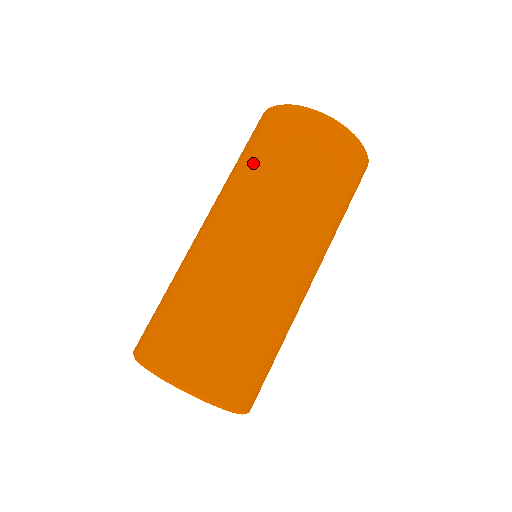
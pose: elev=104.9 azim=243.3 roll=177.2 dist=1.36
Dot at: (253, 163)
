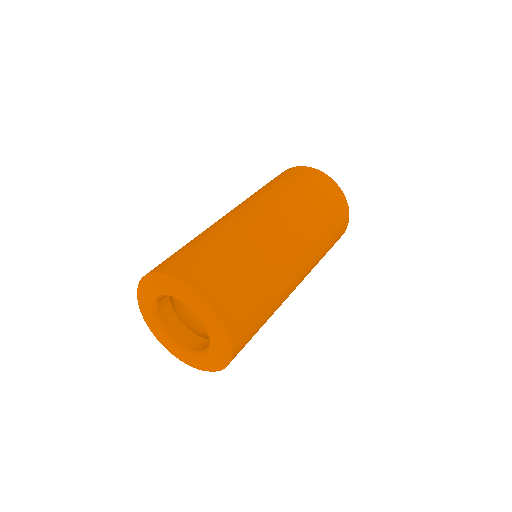
Dot at: occluded
